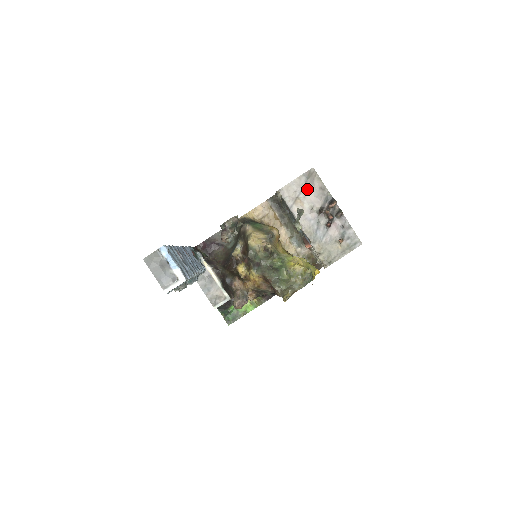
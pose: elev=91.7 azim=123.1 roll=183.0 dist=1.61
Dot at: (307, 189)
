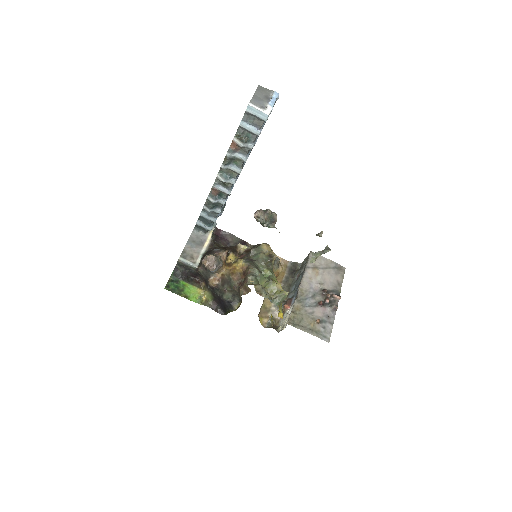
Dot at: (329, 272)
